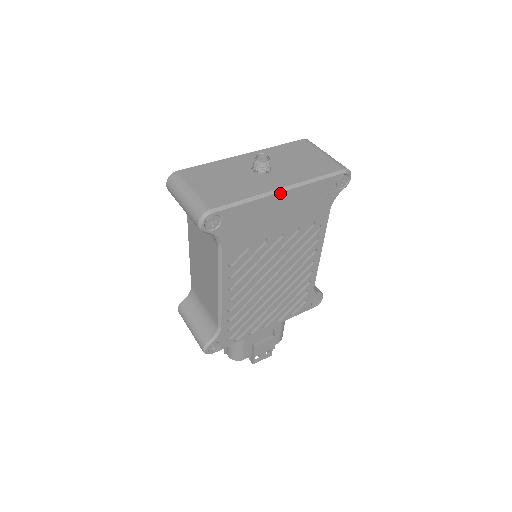
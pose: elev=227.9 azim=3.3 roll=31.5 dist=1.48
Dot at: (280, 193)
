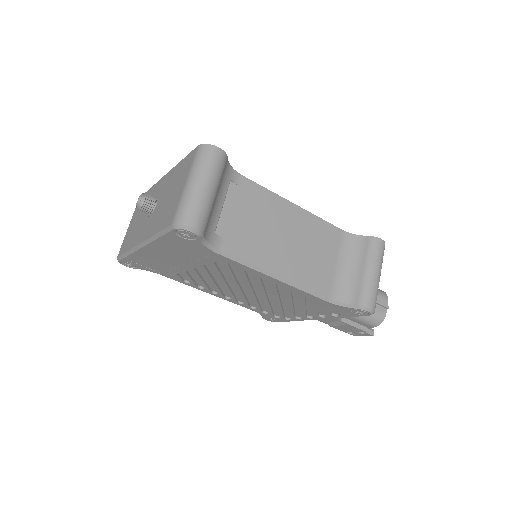
Dot at: (141, 248)
